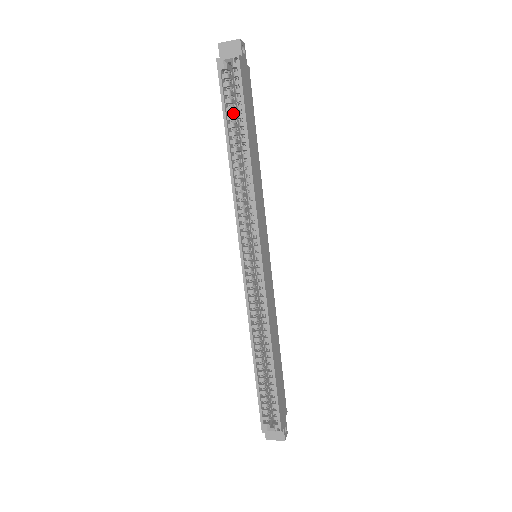
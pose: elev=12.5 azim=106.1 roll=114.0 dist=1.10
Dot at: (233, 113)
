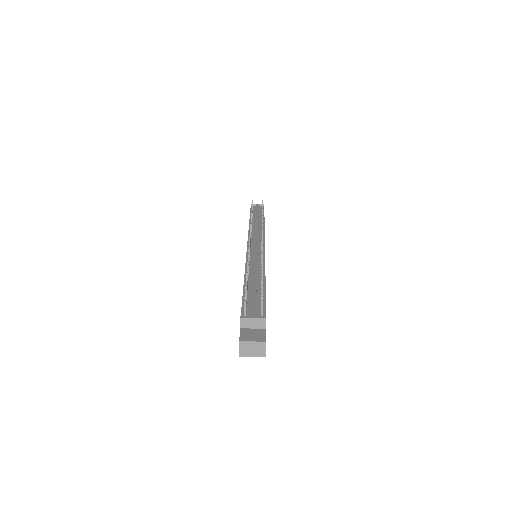
Dot at: occluded
